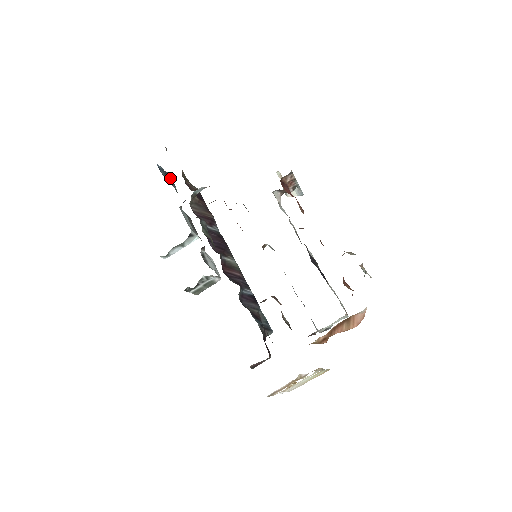
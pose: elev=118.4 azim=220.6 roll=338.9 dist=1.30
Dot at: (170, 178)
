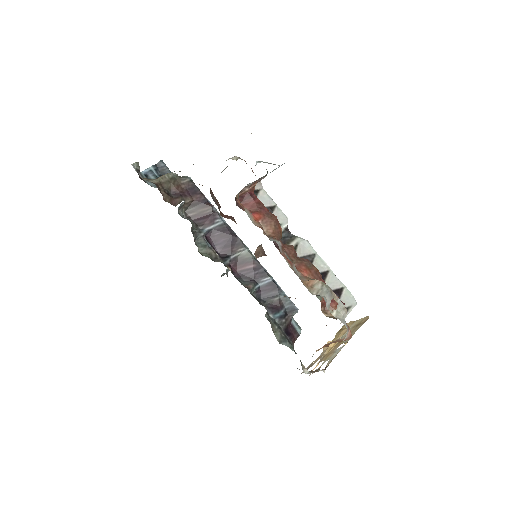
Dot at: (164, 169)
